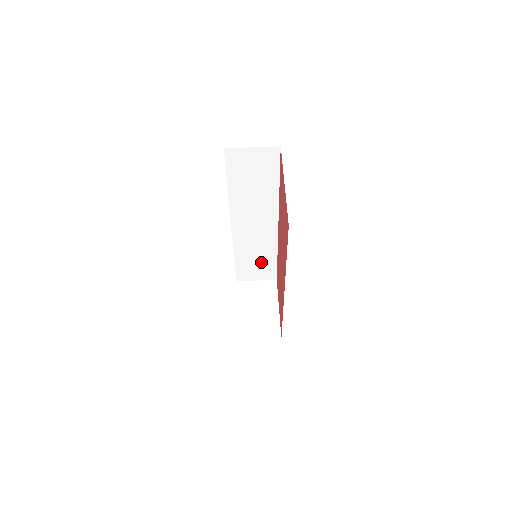
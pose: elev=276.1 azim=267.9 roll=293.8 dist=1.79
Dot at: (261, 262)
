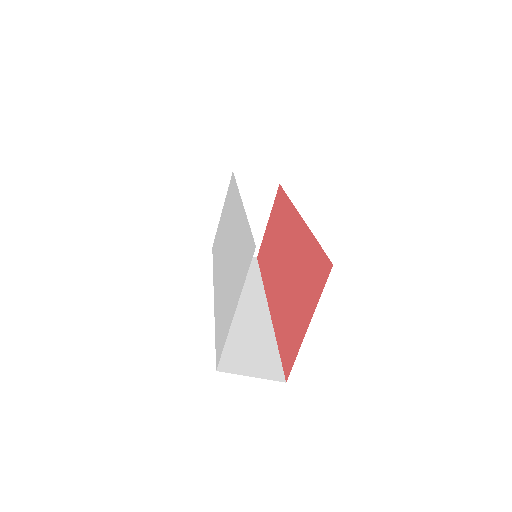
Dot at: occluded
